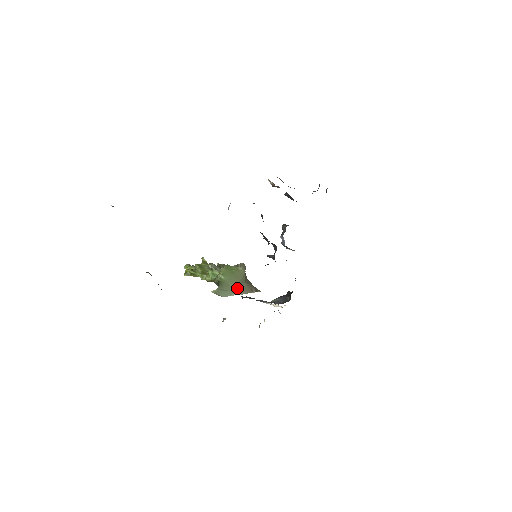
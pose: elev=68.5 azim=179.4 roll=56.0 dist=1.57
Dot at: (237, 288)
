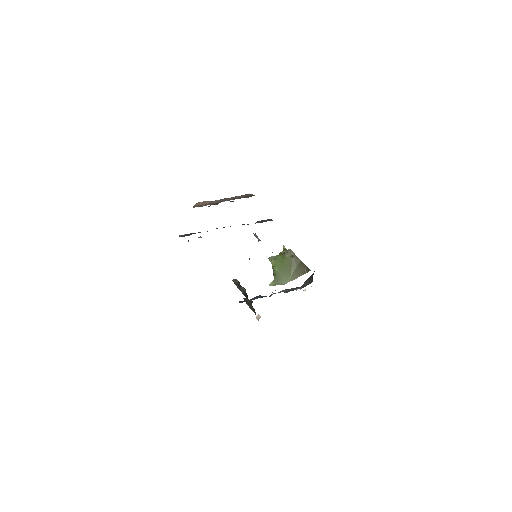
Dot at: (291, 274)
